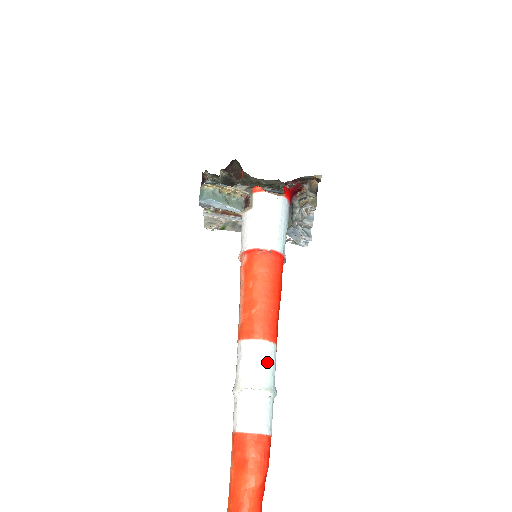
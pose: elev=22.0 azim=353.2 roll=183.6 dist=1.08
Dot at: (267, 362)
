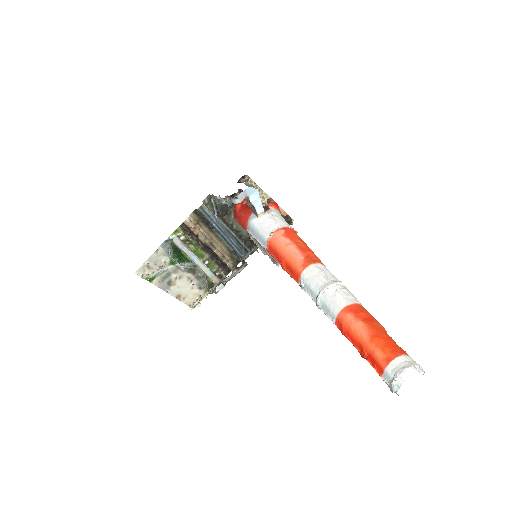
Dot at: occluded
